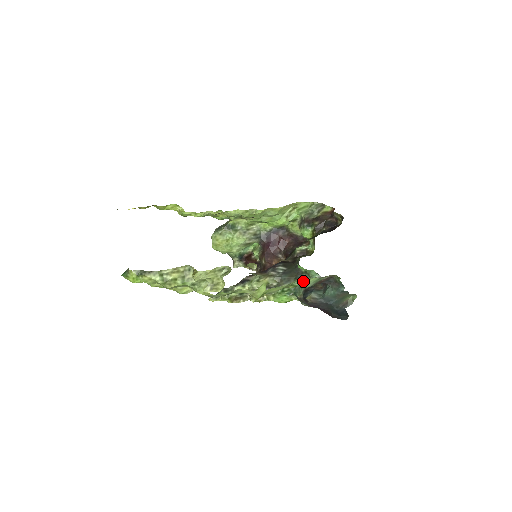
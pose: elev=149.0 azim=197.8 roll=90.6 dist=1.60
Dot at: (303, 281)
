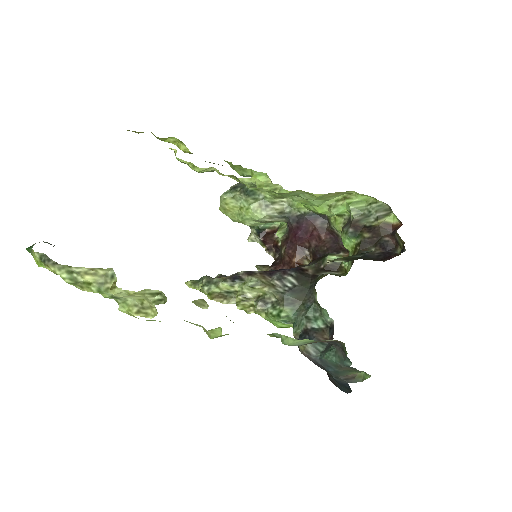
Dot at: (286, 338)
